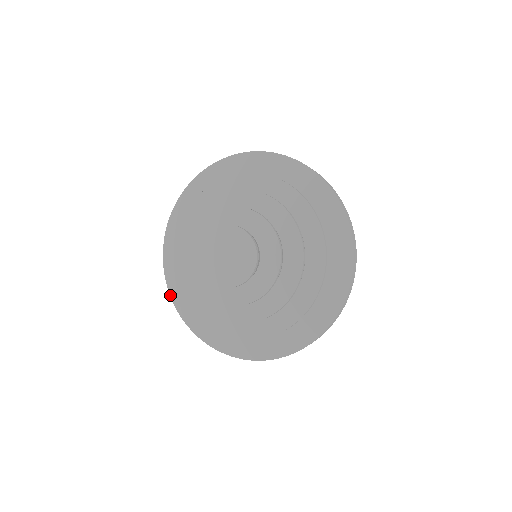
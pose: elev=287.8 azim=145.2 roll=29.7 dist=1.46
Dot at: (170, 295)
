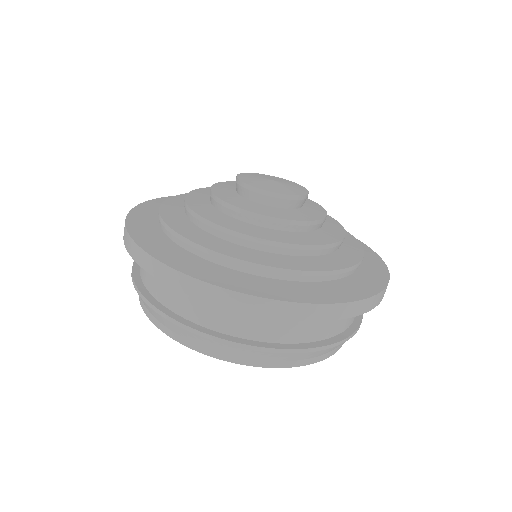
Dot at: (146, 251)
